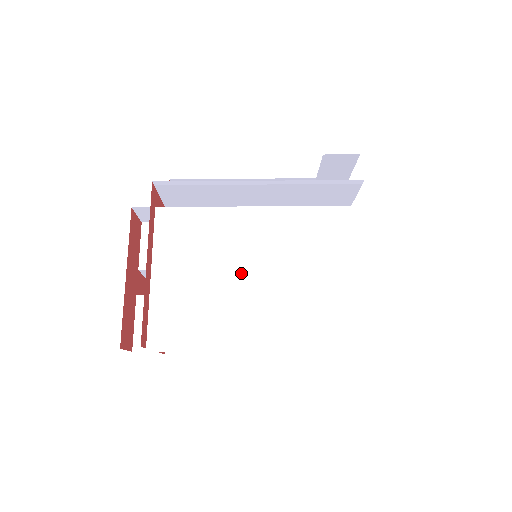
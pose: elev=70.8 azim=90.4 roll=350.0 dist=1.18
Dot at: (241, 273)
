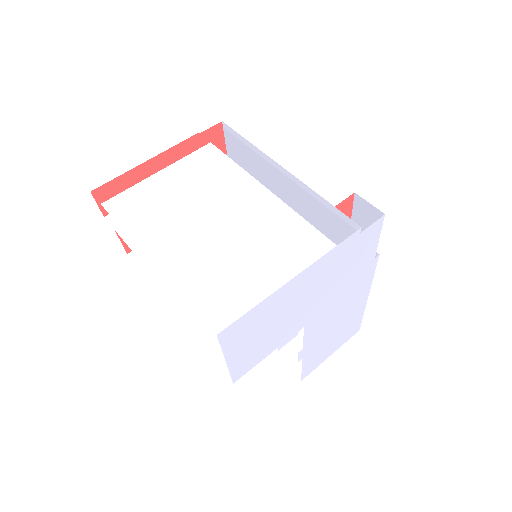
Dot at: (205, 216)
